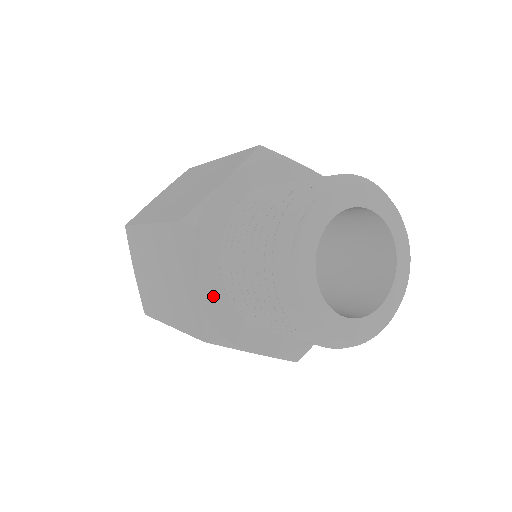
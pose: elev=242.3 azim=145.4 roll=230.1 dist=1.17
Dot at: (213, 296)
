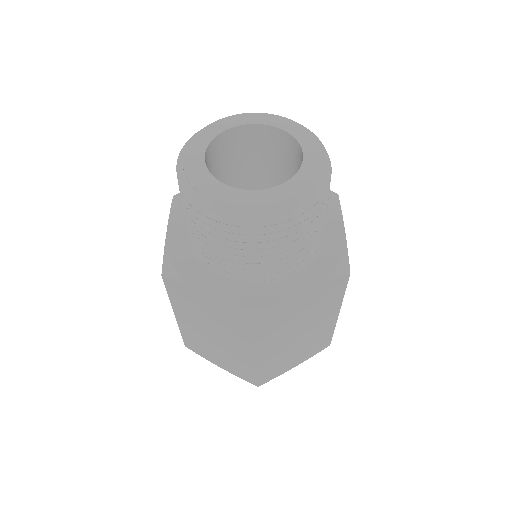
Dot at: (228, 291)
